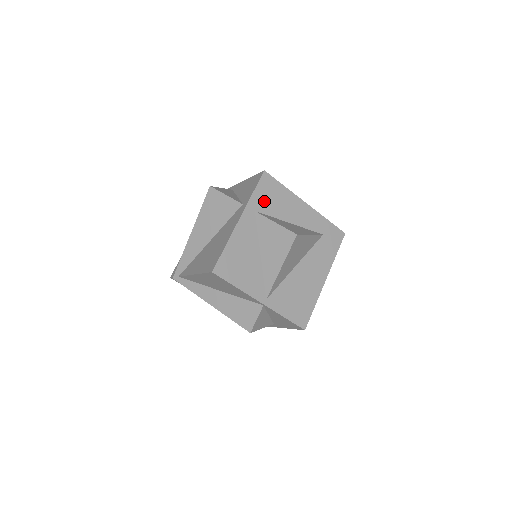
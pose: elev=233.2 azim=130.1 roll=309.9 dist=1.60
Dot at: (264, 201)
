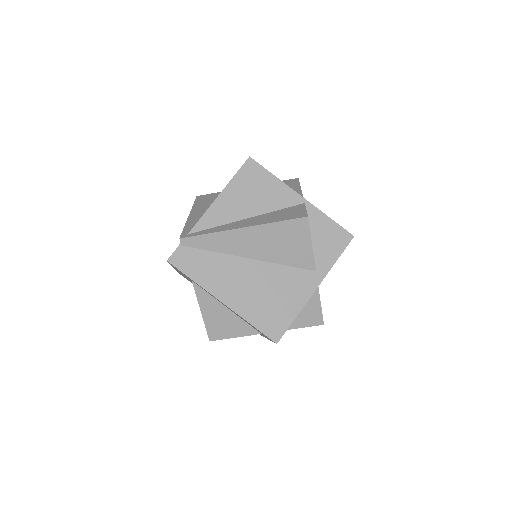
Dot at: occluded
